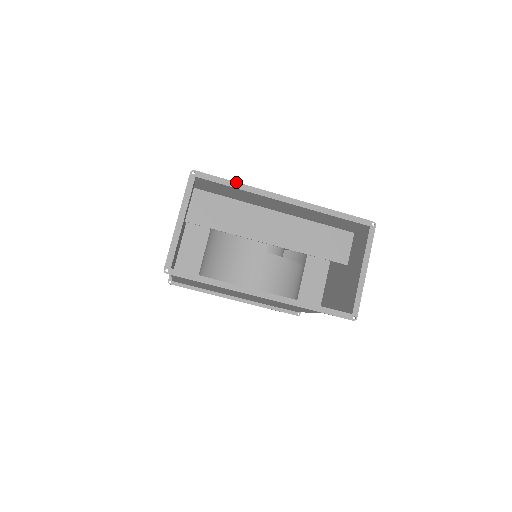
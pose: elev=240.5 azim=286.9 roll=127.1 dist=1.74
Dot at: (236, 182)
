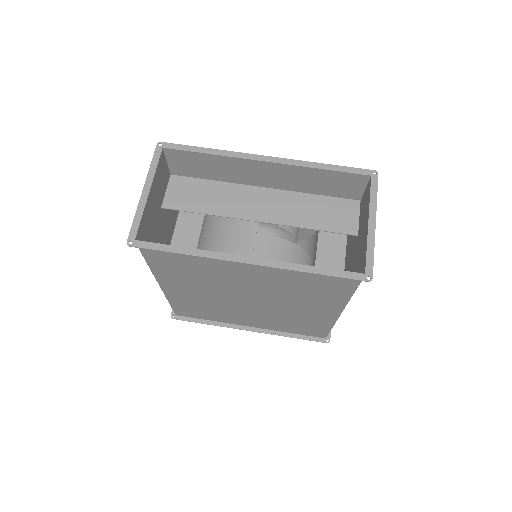
Dot at: (208, 148)
